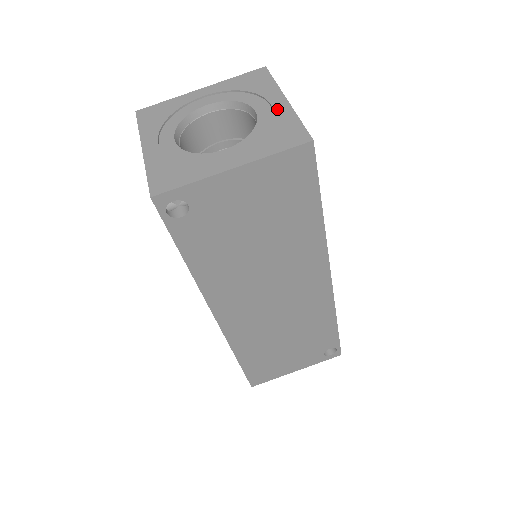
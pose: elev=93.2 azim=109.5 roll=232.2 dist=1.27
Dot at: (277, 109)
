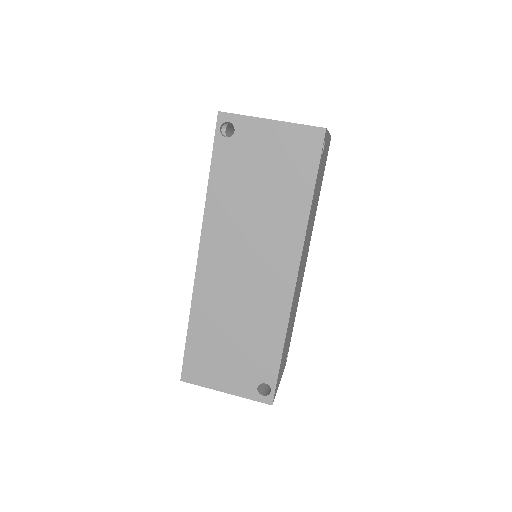
Dot at: occluded
